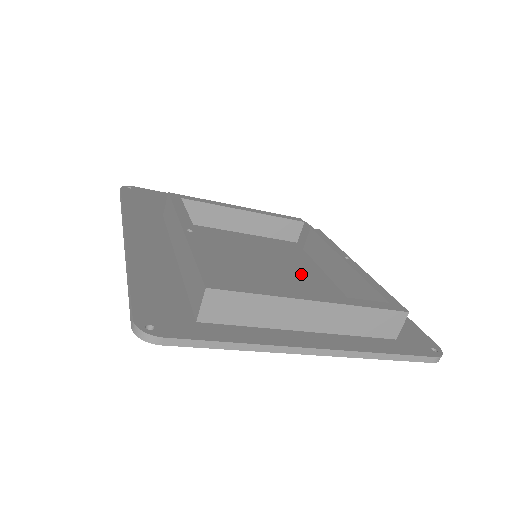
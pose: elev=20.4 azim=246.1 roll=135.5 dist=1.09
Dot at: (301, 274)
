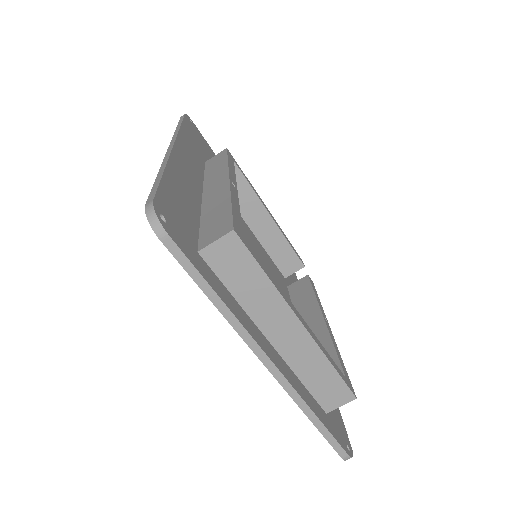
Dot at: occluded
